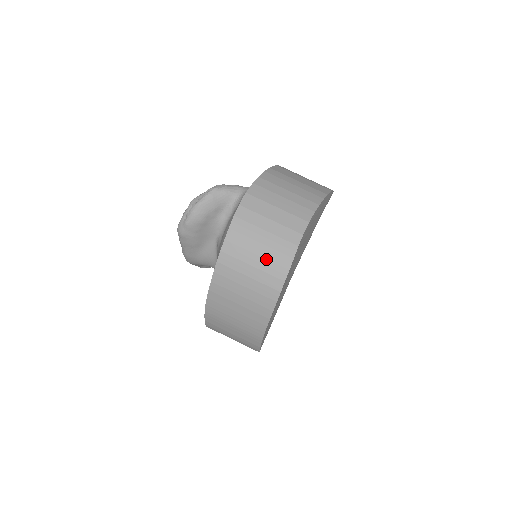
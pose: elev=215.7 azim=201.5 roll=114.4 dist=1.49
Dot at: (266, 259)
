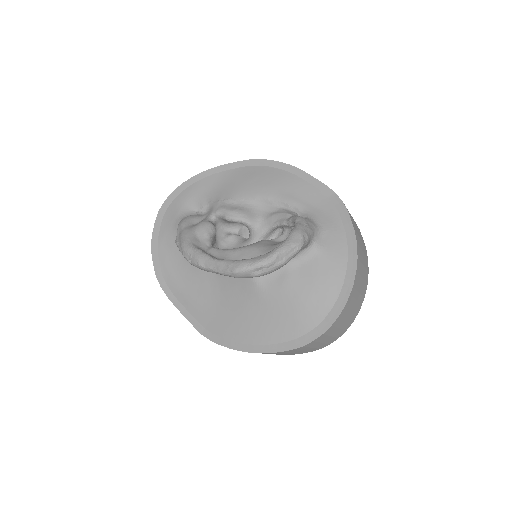
Dot at: (334, 337)
